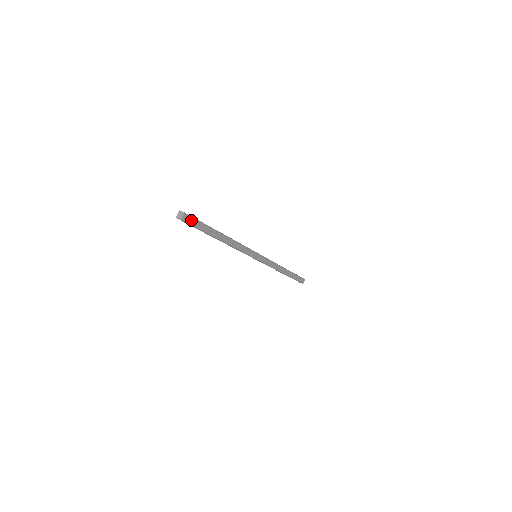
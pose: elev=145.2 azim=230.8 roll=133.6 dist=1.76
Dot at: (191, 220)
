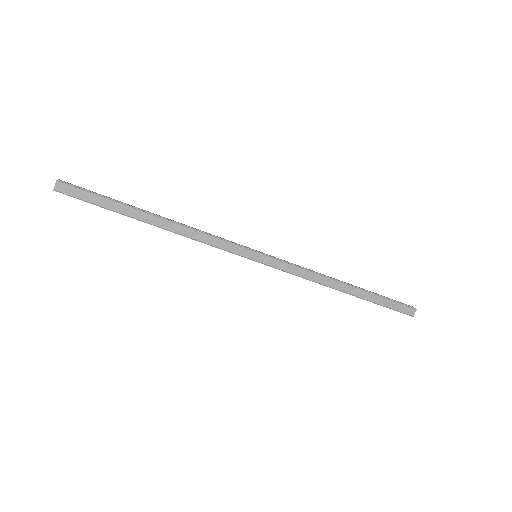
Dot at: (76, 191)
